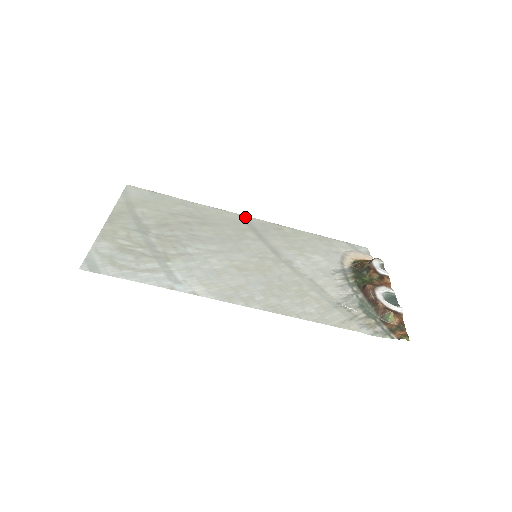
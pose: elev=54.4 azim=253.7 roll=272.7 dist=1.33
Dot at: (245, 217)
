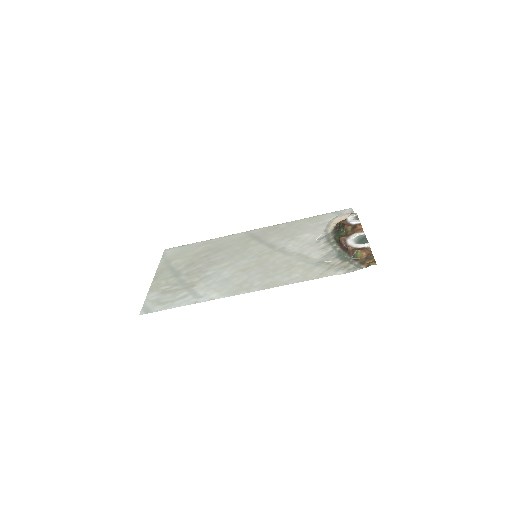
Dot at: (249, 232)
